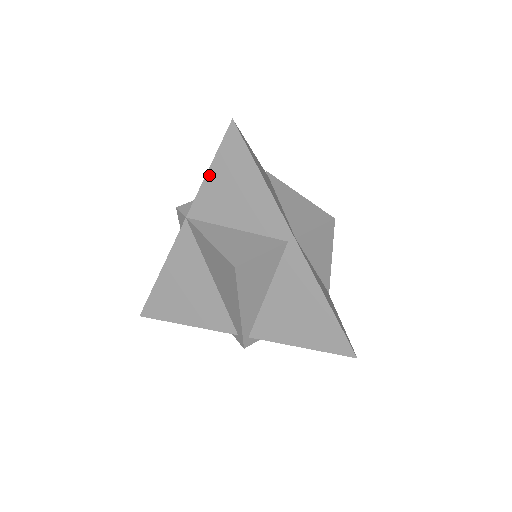
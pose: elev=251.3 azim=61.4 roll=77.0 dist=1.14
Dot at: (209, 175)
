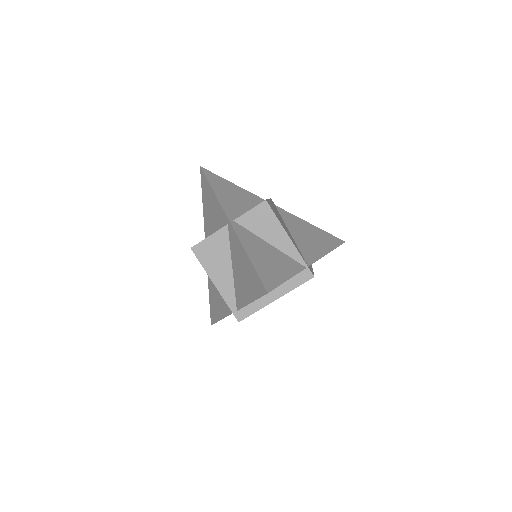
Dot at: (203, 206)
